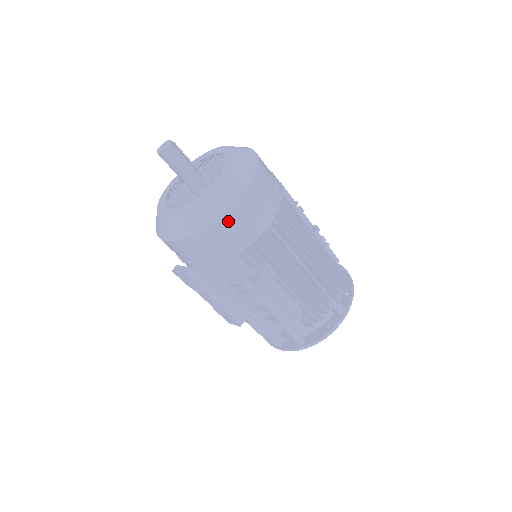
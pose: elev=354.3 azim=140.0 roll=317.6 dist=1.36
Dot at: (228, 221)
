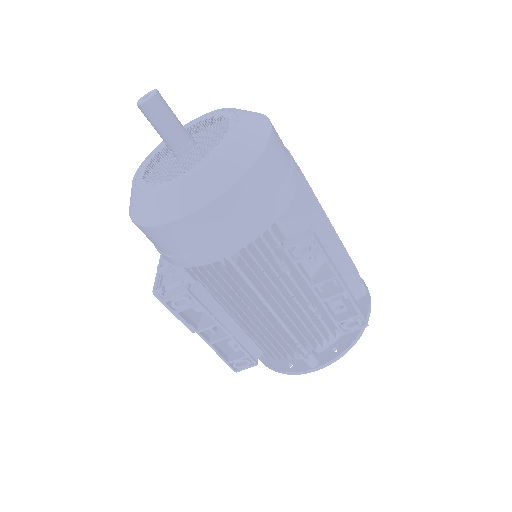
Dot at: (270, 160)
